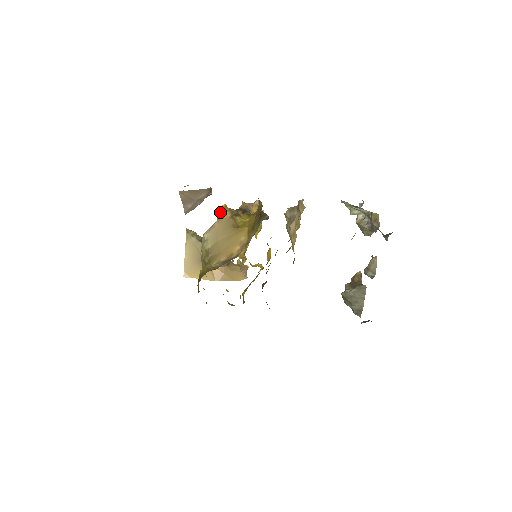
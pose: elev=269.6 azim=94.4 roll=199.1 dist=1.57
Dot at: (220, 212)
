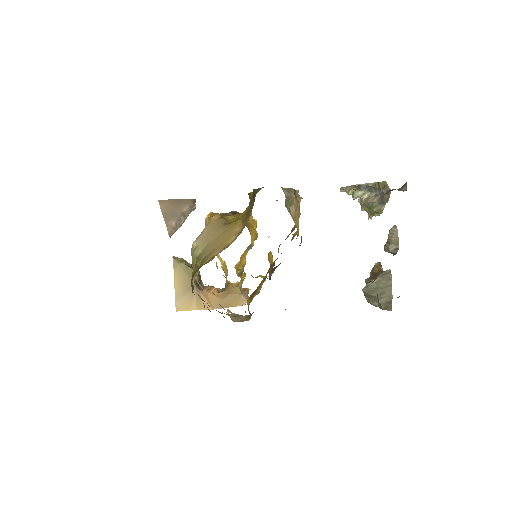
Dot at: (208, 217)
